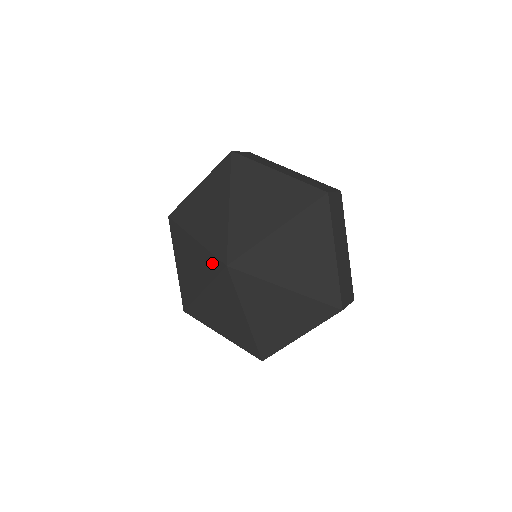
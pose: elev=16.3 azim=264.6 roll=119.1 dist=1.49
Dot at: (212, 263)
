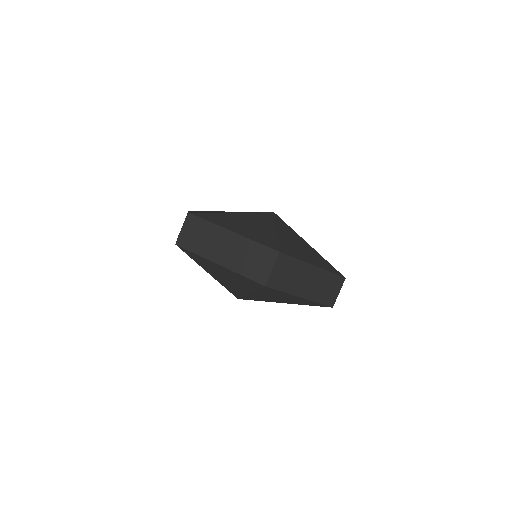
Dot at: occluded
